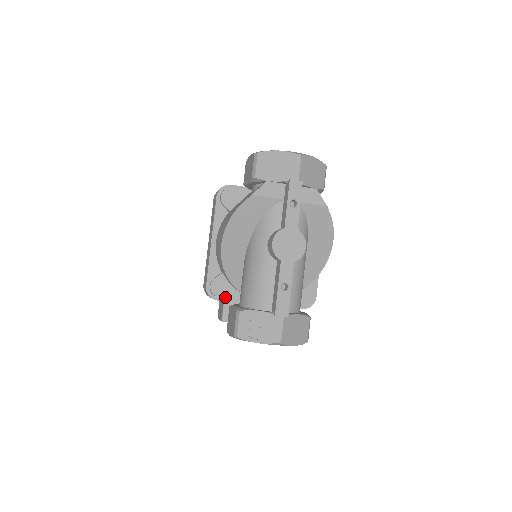
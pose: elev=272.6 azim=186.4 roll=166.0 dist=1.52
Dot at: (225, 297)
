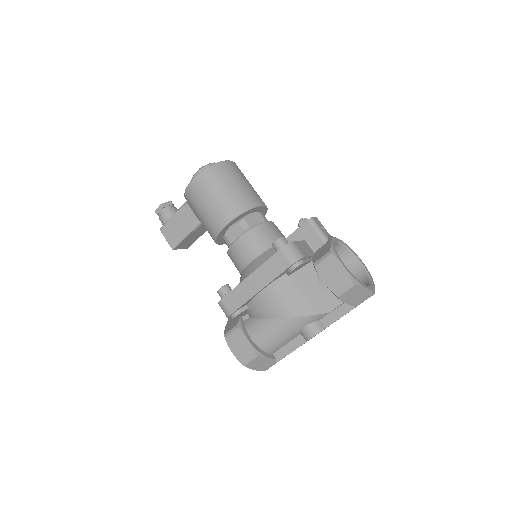
Dot at: occluded
